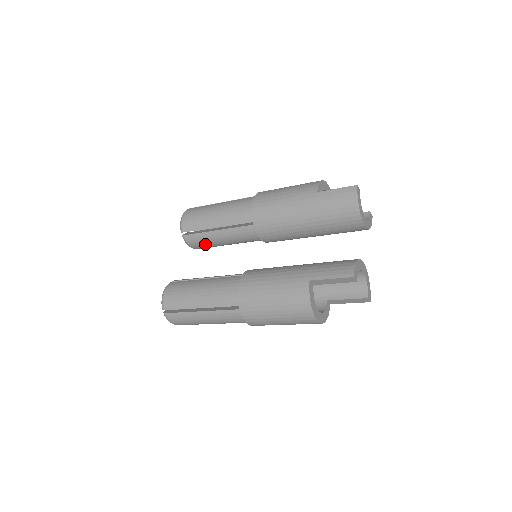
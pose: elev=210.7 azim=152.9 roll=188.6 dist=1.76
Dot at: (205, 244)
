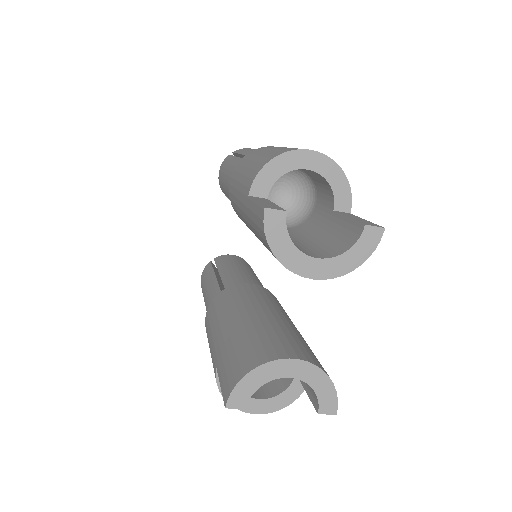
Dot at: occluded
